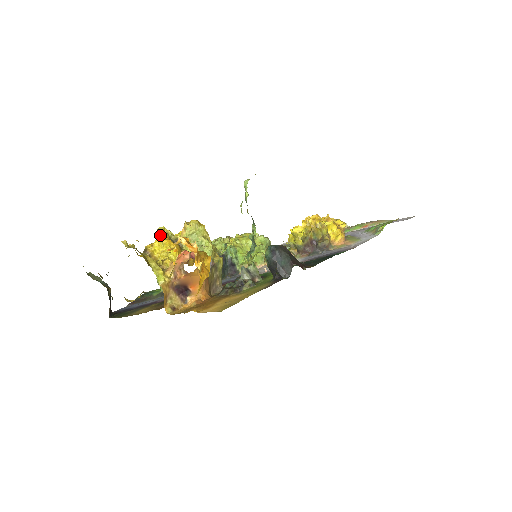
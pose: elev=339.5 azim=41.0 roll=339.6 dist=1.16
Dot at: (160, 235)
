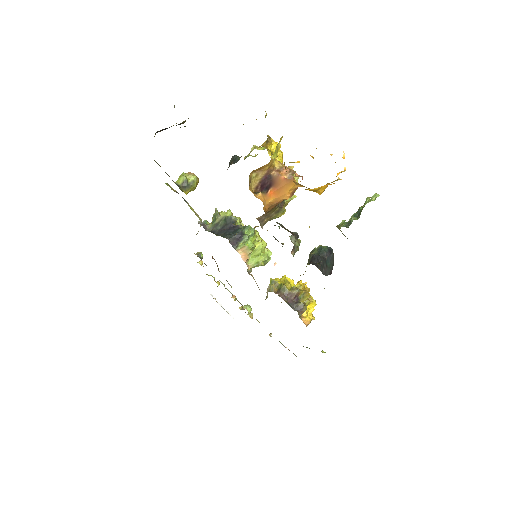
Dot at: occluded
